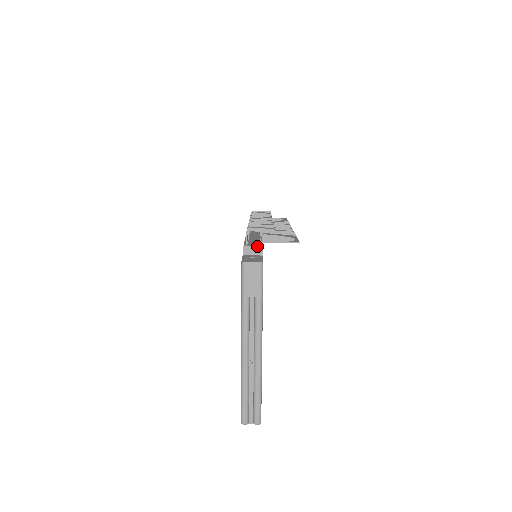
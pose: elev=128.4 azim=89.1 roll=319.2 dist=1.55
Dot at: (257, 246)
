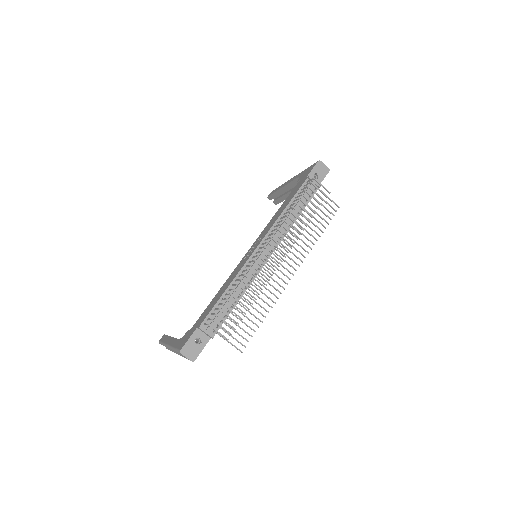
Dot at: (209, 335)
